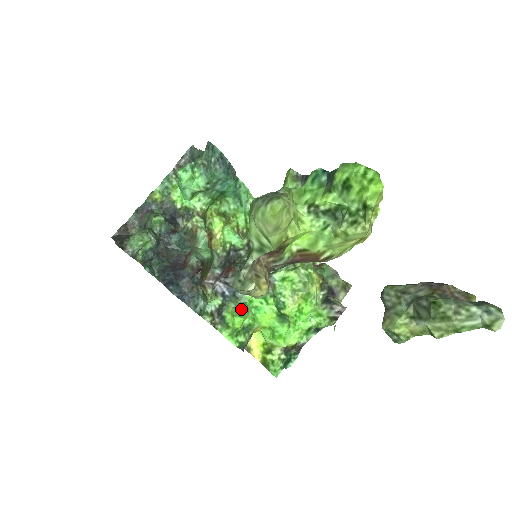
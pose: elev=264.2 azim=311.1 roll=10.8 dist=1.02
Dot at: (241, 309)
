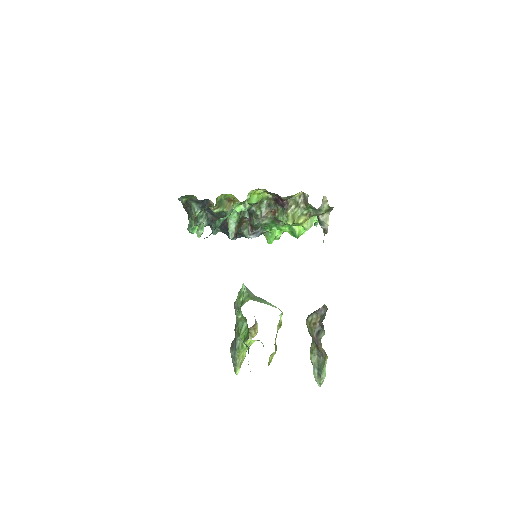
Dot at: (269, 237)
